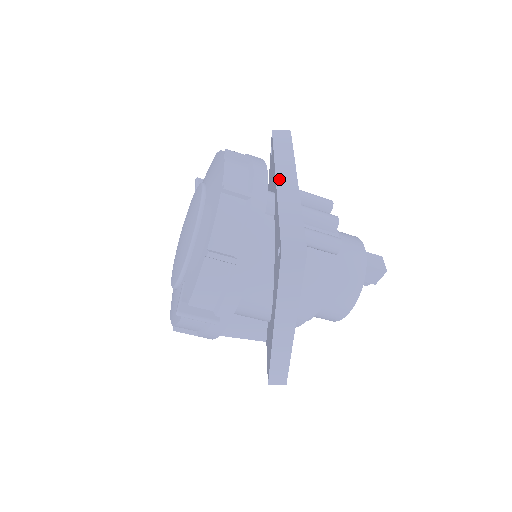
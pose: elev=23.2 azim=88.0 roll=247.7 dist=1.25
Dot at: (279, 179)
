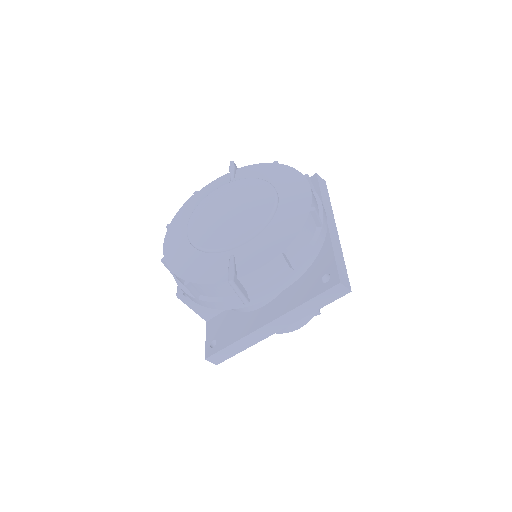
Dot at: (328, 221)
